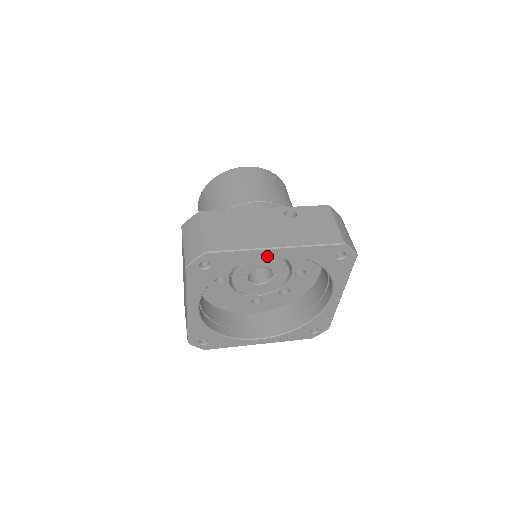
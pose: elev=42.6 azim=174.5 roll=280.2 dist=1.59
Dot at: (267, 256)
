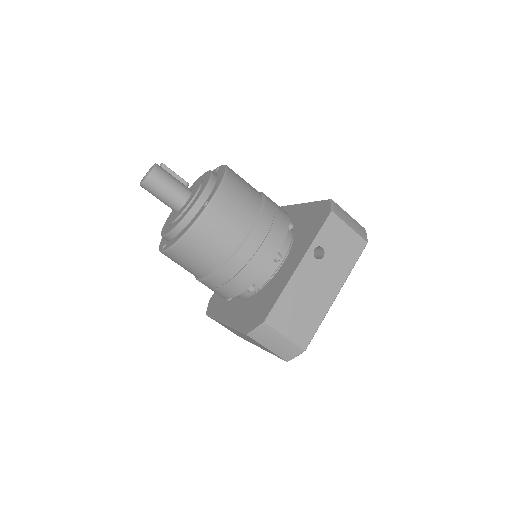
Dot at: occluded
